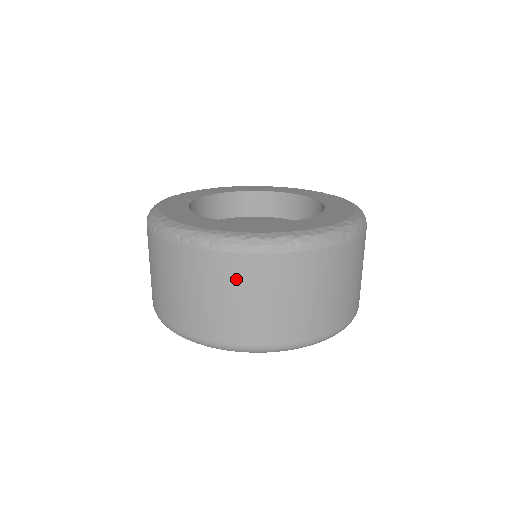
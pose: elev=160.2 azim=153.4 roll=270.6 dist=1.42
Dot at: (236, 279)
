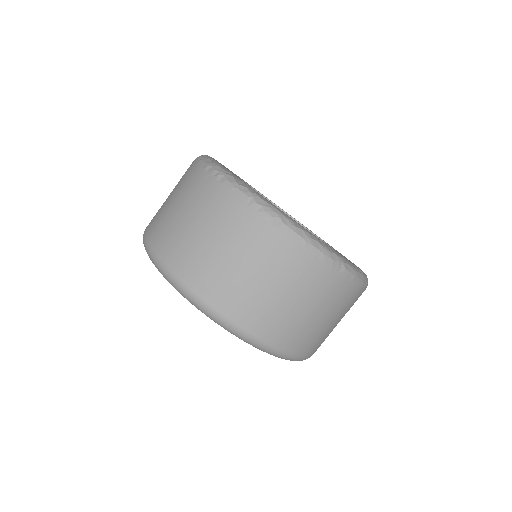
Dot at: (281, 266)
